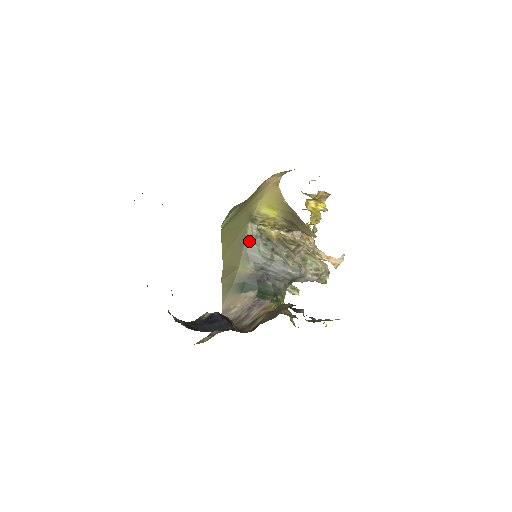
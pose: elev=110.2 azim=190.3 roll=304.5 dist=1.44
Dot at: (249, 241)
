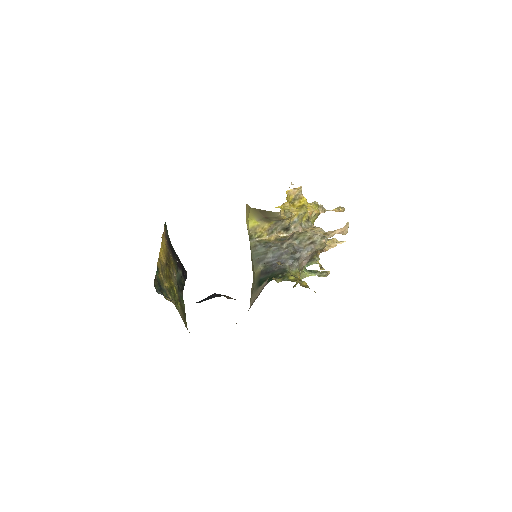
Dot at: (253, 252)
